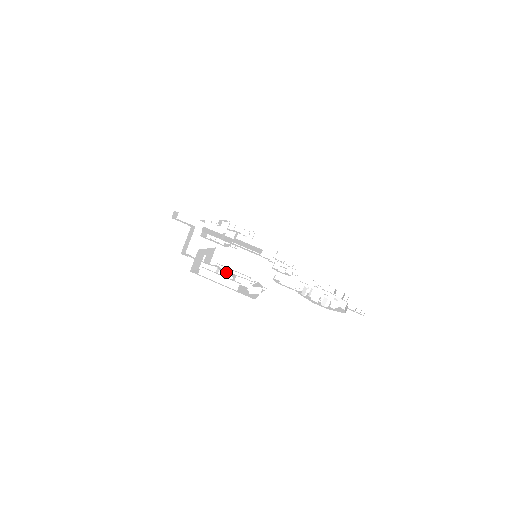
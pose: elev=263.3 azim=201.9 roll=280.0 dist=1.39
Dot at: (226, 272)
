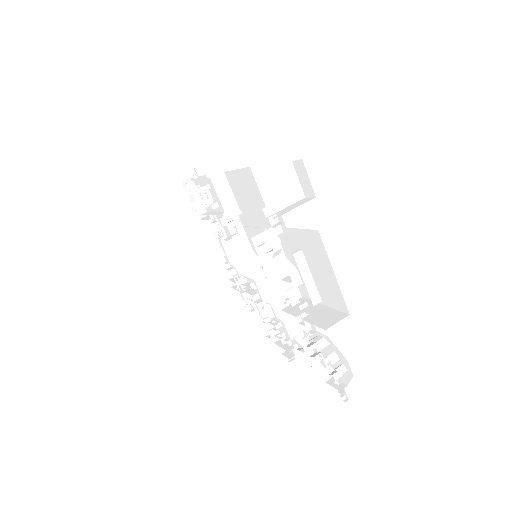
Dot at: (268, 262)
